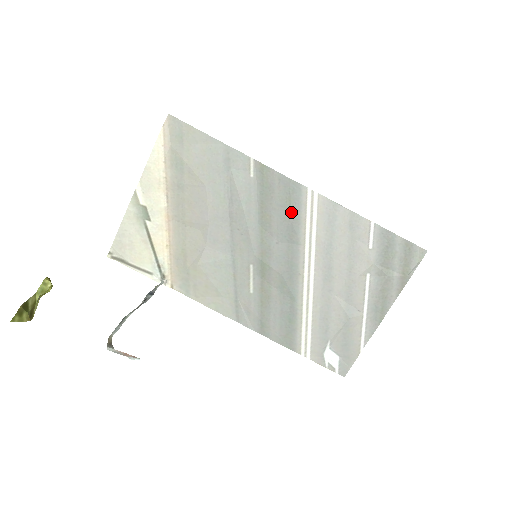
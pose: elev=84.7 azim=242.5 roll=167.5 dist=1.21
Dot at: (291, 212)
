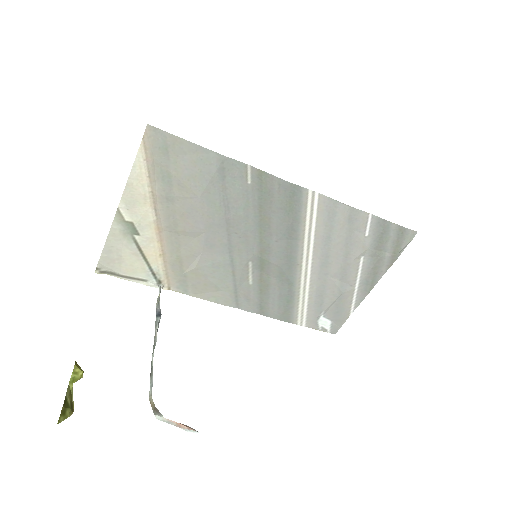
Dot at: (291, 213)
